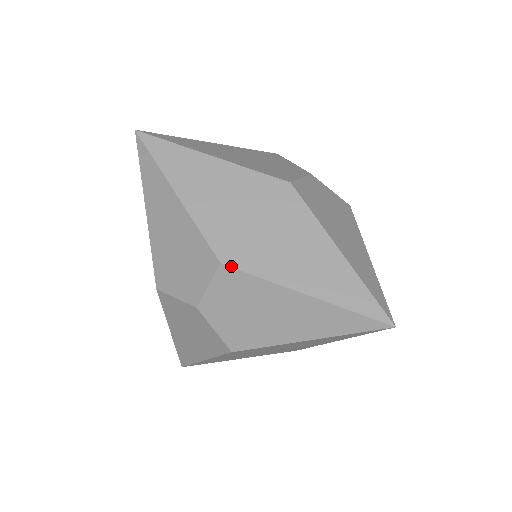
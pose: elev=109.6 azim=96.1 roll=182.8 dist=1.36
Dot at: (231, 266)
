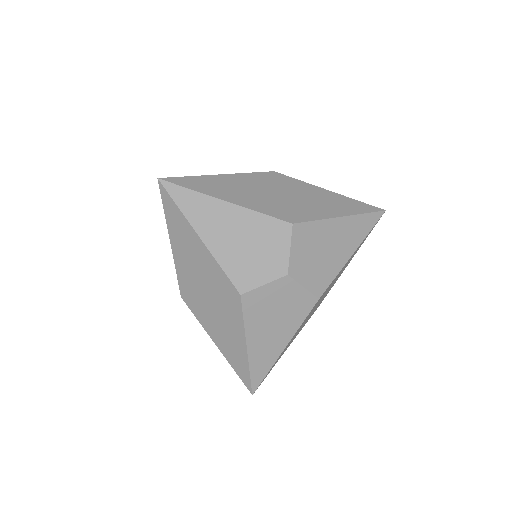
Dot at: (186, 303)
